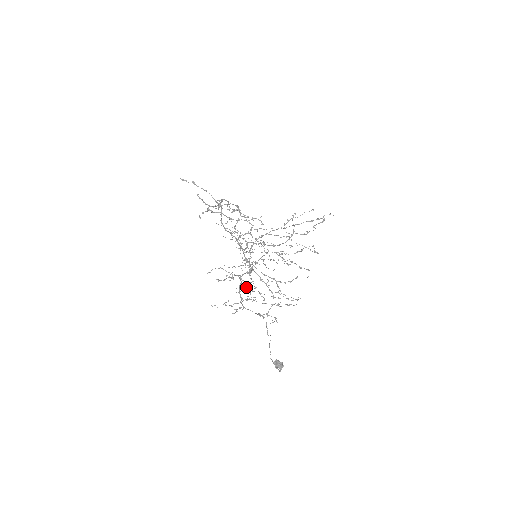
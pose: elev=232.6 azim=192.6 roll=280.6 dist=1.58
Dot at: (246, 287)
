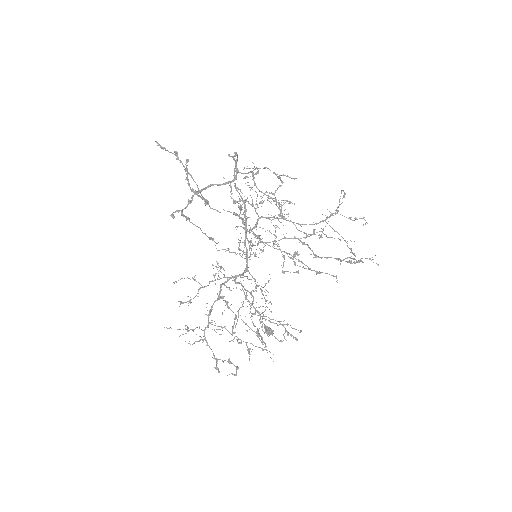
Dot at: (225, 301)
